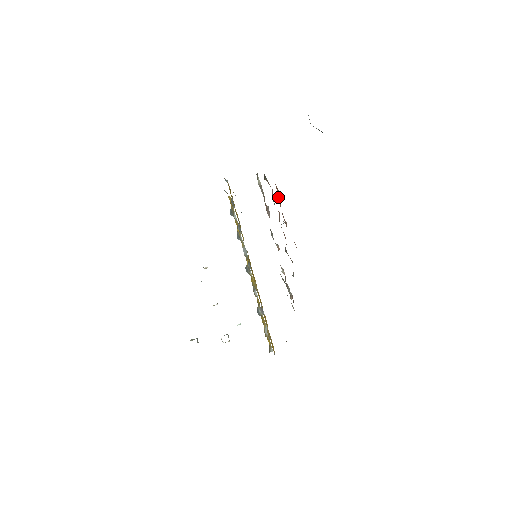
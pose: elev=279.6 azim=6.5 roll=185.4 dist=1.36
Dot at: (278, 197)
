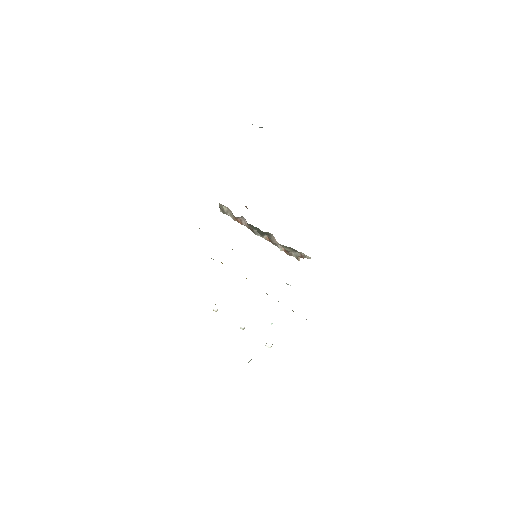
Dot at: occluded
